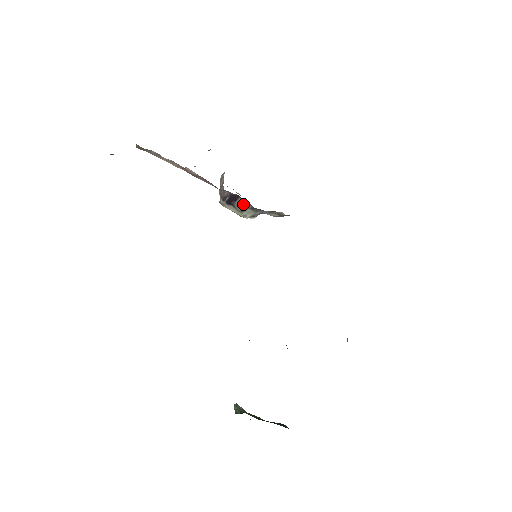
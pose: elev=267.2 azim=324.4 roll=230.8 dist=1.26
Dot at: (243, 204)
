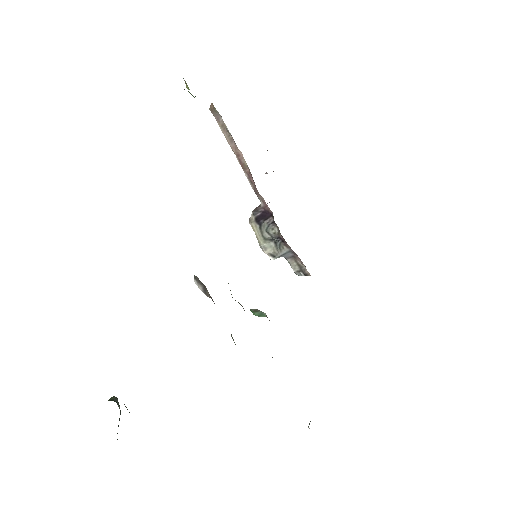
Dot at: (271, 226)
